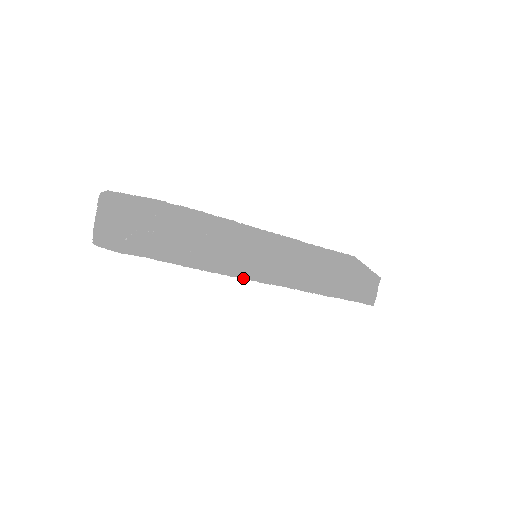
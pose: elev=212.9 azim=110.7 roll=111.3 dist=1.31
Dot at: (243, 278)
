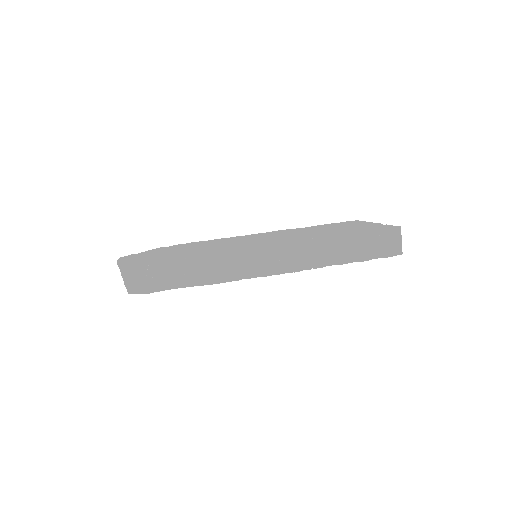
Dot at: (250, 278)
